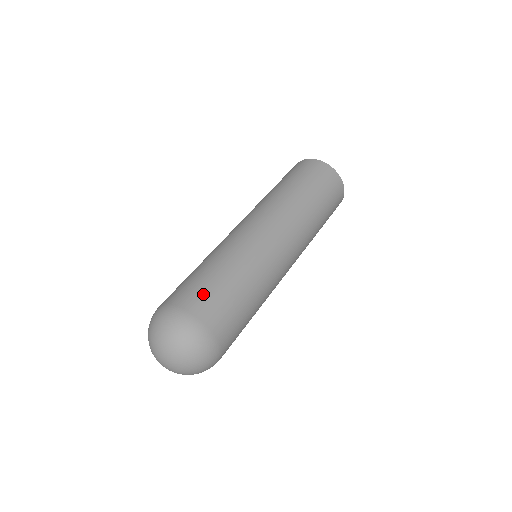
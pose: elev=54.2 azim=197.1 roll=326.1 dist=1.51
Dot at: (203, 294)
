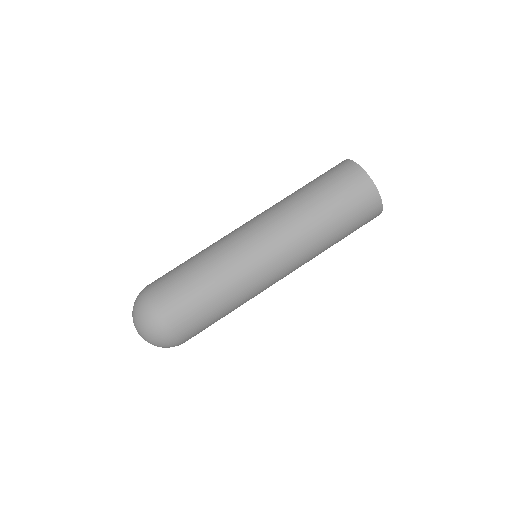
Dot at: (176, 295)
